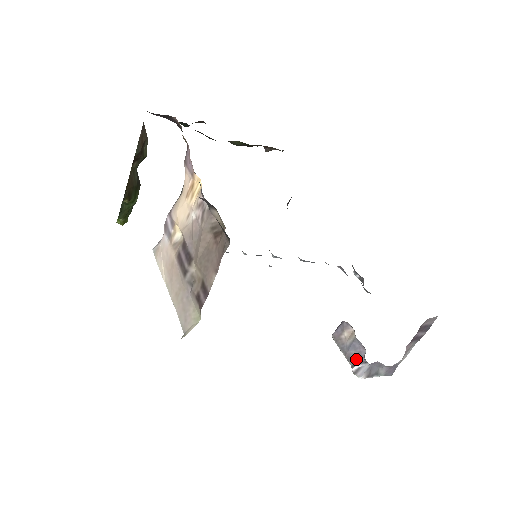
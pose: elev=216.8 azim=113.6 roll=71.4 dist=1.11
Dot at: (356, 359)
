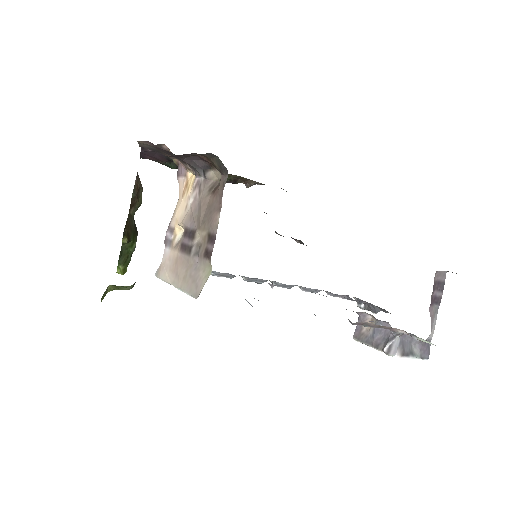
Dot at: (384, 340)
